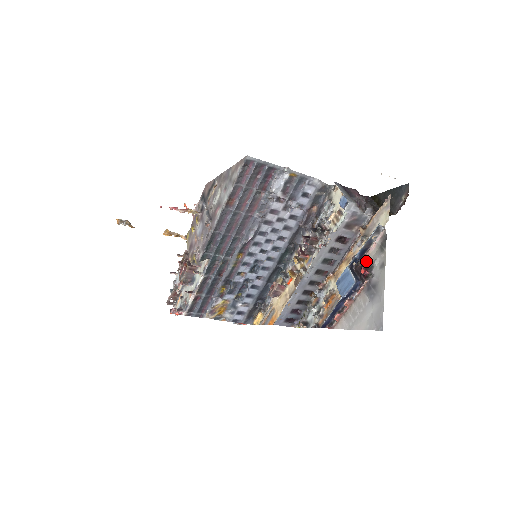
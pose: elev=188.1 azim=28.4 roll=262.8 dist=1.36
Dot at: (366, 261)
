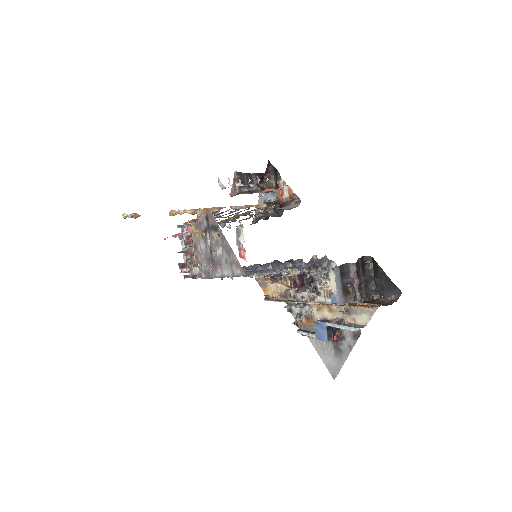
Dot at: occluded
